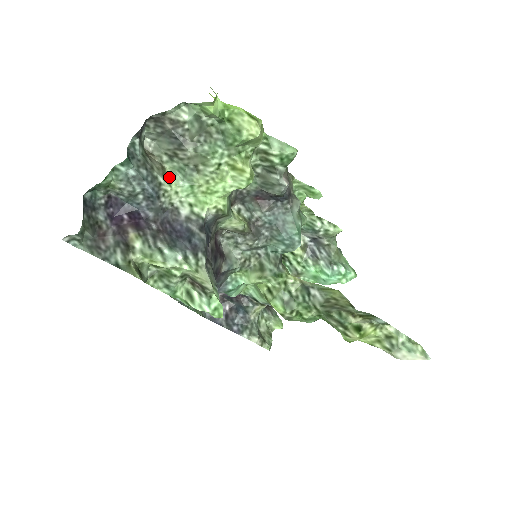
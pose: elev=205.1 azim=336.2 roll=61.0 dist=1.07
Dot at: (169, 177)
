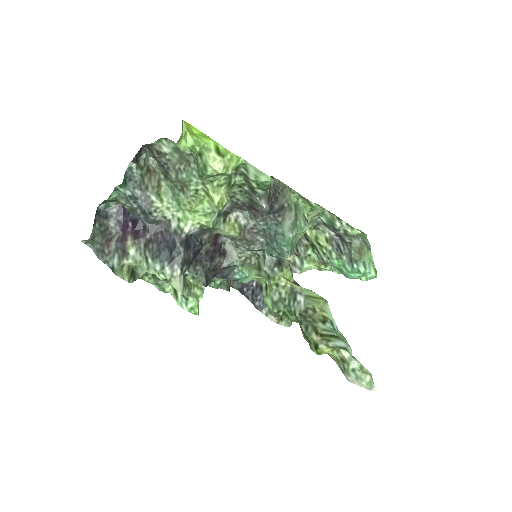
Dot at: (163, 194)
